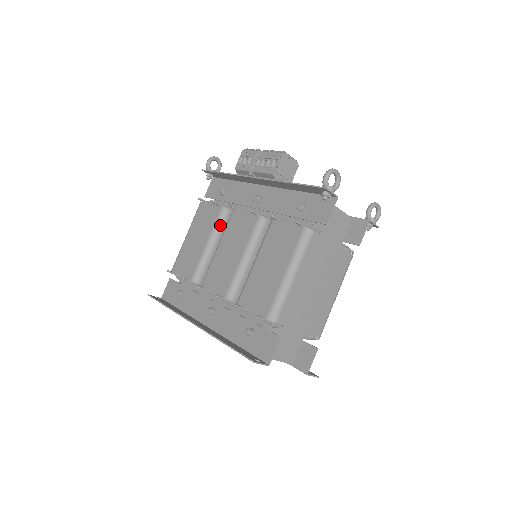
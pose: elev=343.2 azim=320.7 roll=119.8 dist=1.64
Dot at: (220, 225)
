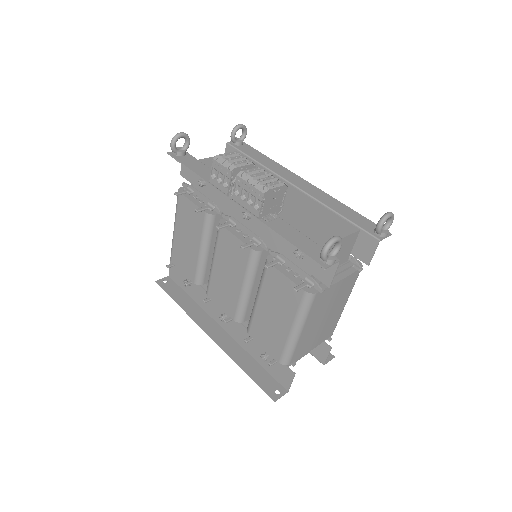
Dot at: (209, 232)
